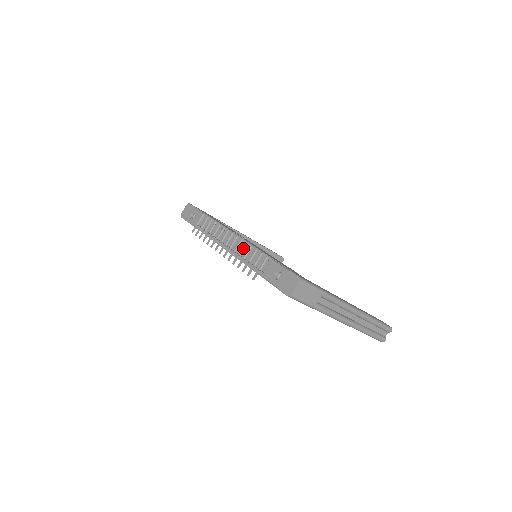
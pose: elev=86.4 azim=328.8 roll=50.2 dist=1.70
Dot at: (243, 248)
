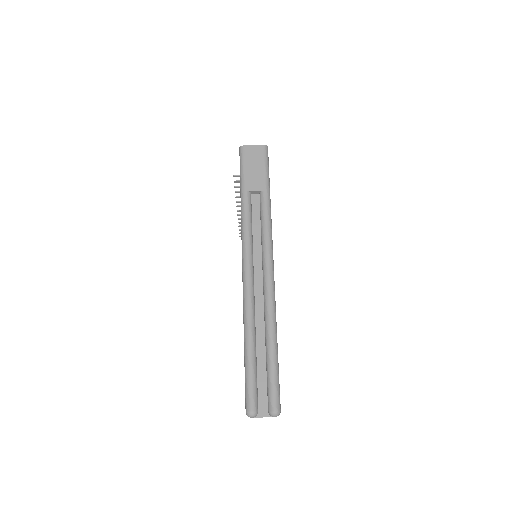
Dot at: occluded
